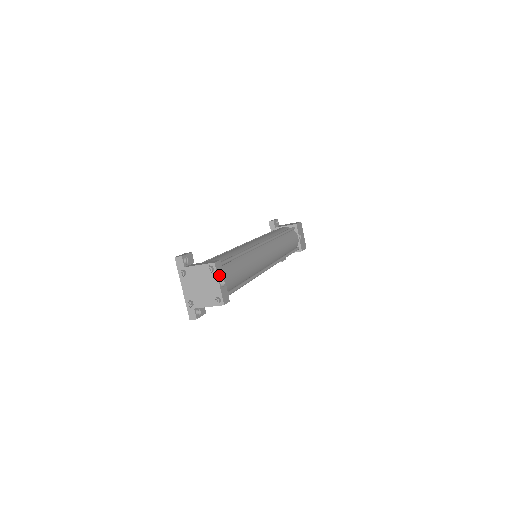
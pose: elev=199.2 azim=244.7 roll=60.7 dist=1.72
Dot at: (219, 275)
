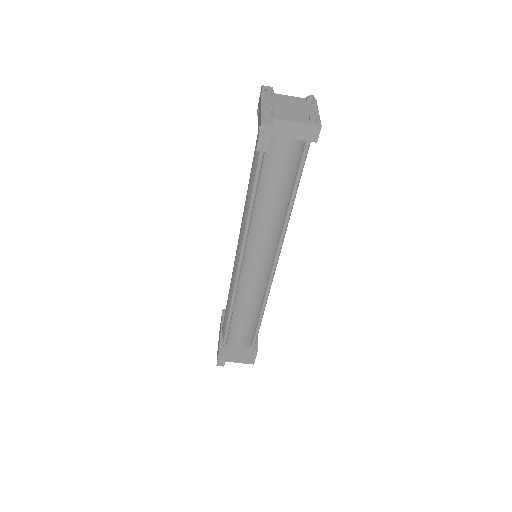
Dot at: occluded
